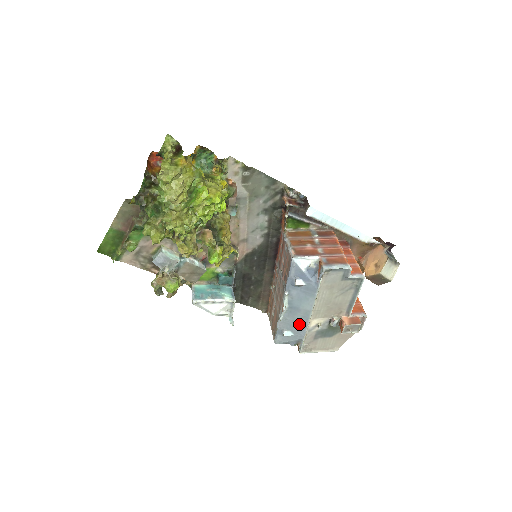
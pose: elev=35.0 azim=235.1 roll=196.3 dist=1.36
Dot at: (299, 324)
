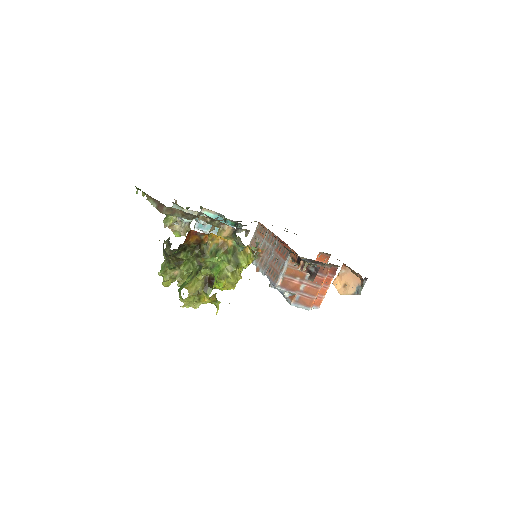
Dot at: occluded
